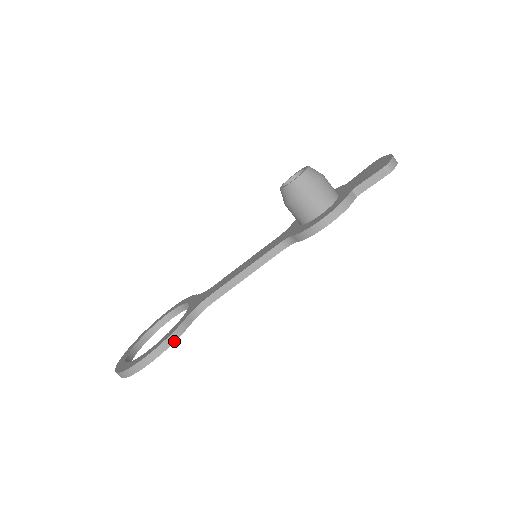
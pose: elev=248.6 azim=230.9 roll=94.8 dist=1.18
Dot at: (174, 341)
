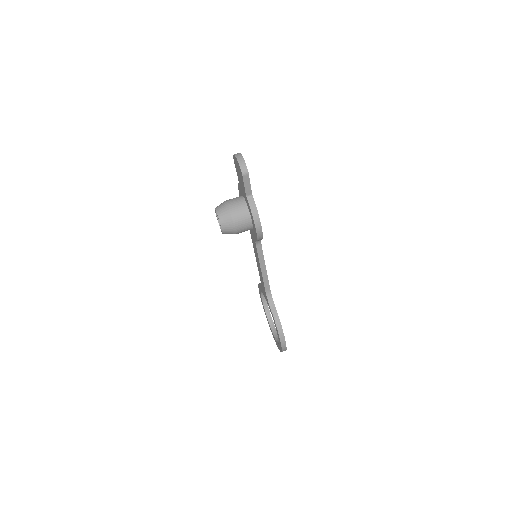
Dot at: (281, 325)
